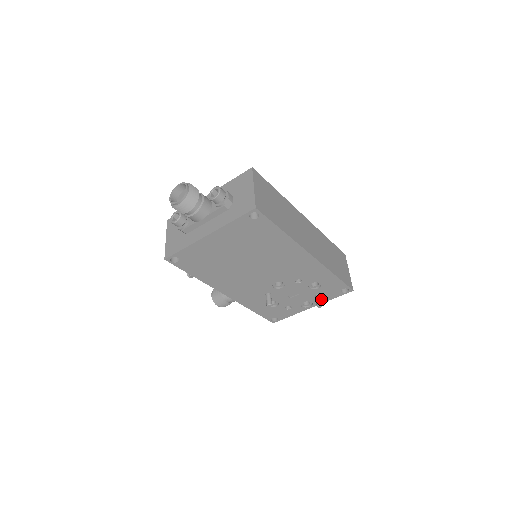
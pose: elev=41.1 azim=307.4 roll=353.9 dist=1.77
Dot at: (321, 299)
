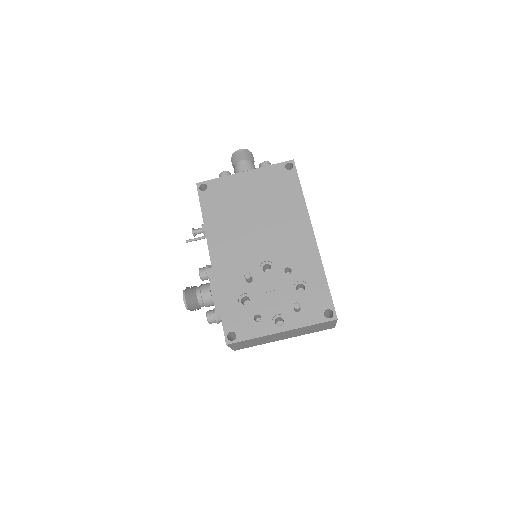
Dot at: (298, 319)
